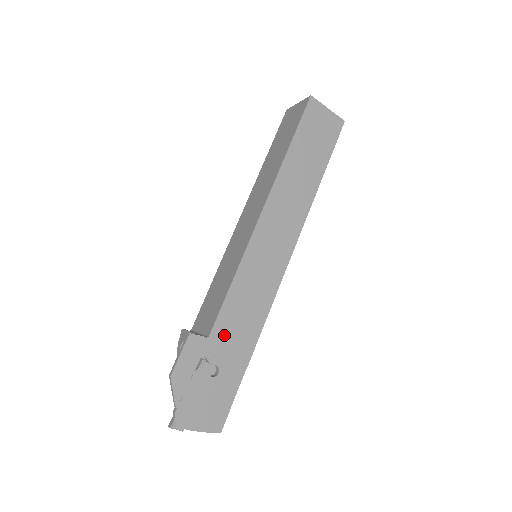
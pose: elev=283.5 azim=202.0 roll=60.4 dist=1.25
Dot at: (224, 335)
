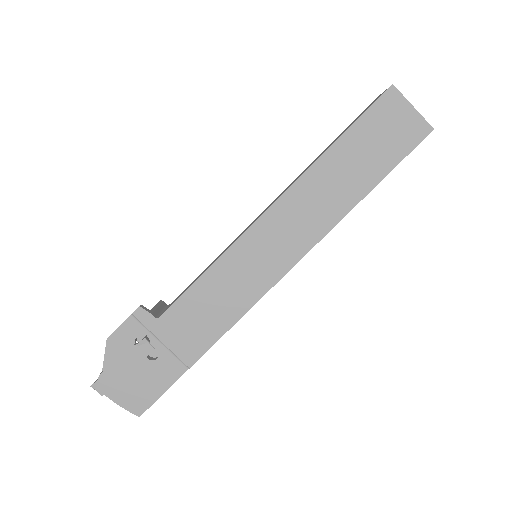
Dot at: (176, 323)
